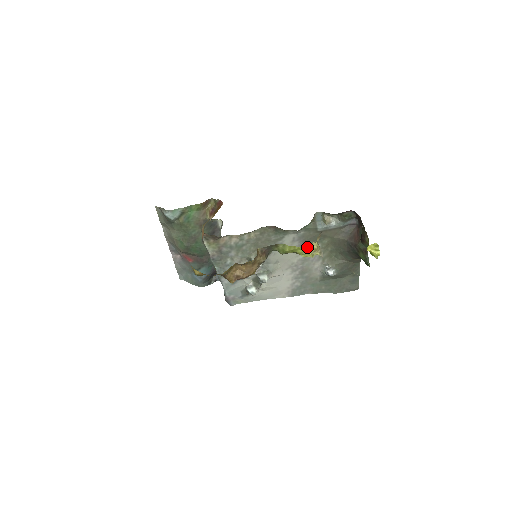
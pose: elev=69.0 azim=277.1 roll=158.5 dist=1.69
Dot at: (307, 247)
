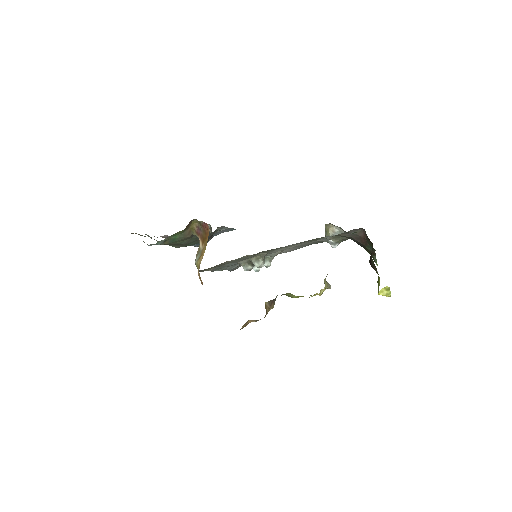
Dot at: occluded
